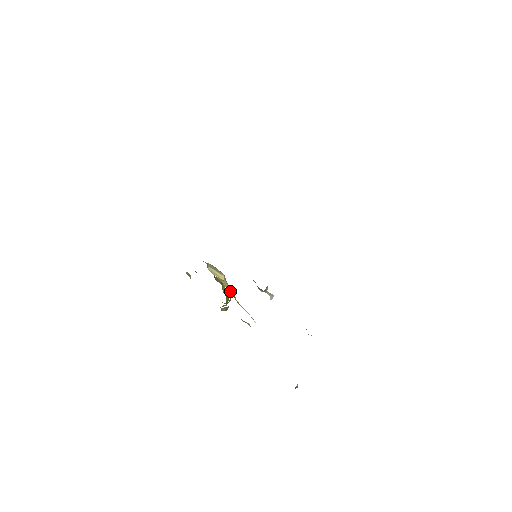
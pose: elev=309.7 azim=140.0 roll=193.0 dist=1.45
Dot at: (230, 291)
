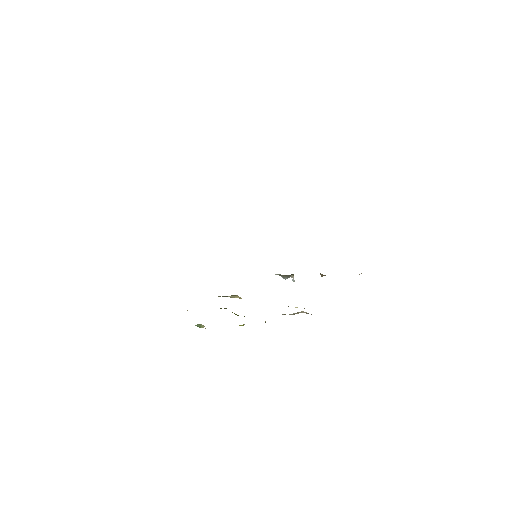
Dot at: occluded
